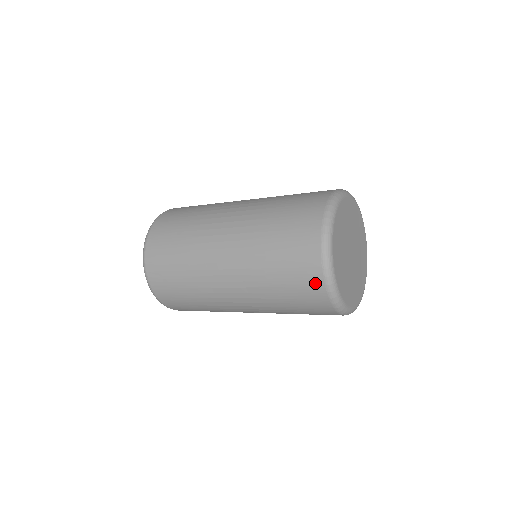
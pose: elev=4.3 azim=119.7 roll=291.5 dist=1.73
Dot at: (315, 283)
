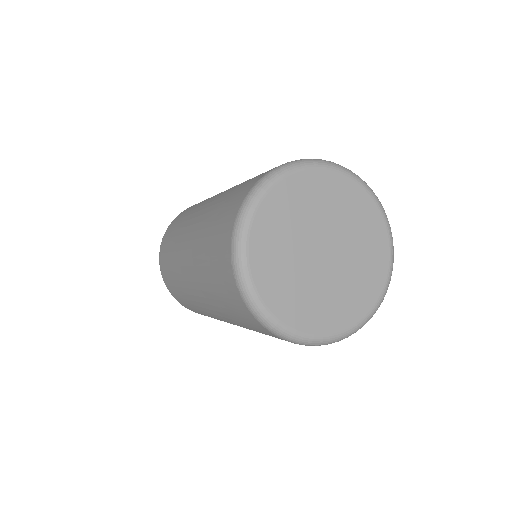
Dot at: (237, 298)
